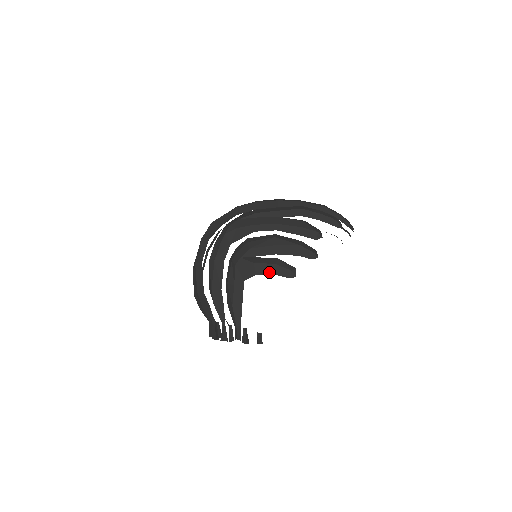
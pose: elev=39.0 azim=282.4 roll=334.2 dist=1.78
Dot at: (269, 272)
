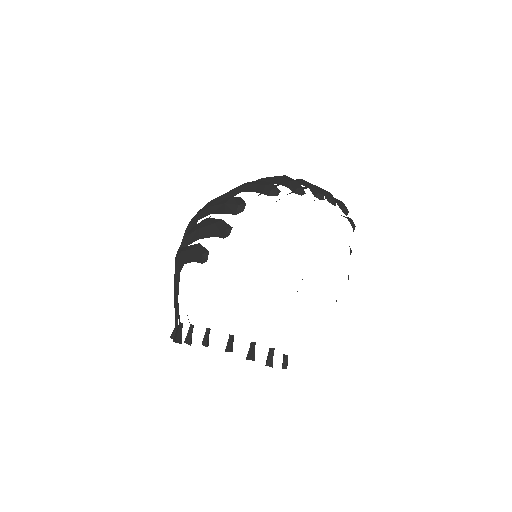
Dot at: (191, 259)
